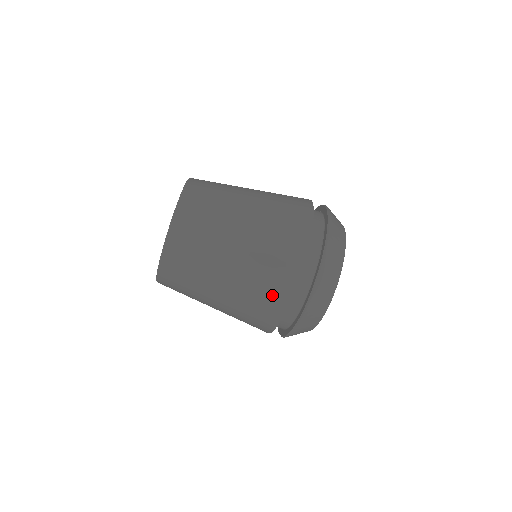
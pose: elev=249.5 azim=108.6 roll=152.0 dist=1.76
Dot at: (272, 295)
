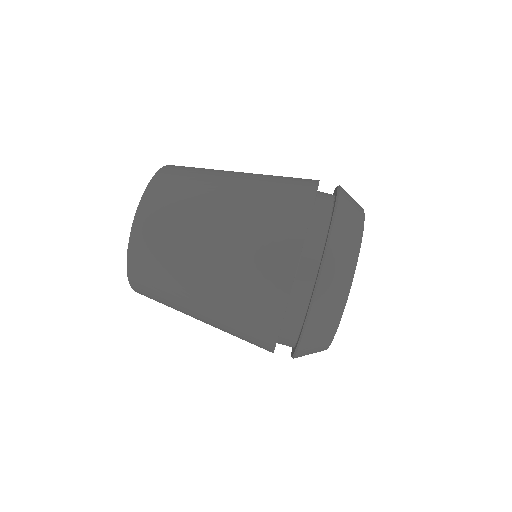
Dot at: (274, 252)
